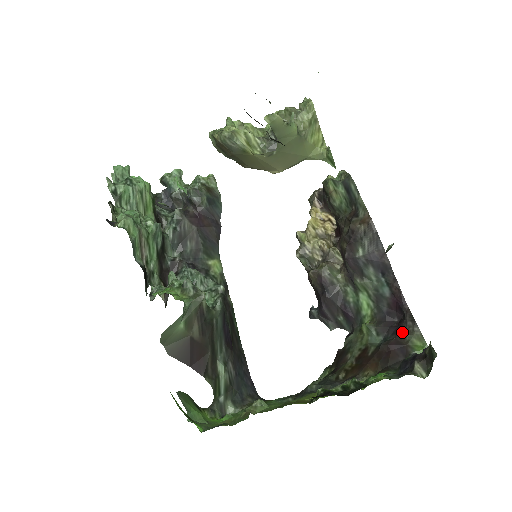
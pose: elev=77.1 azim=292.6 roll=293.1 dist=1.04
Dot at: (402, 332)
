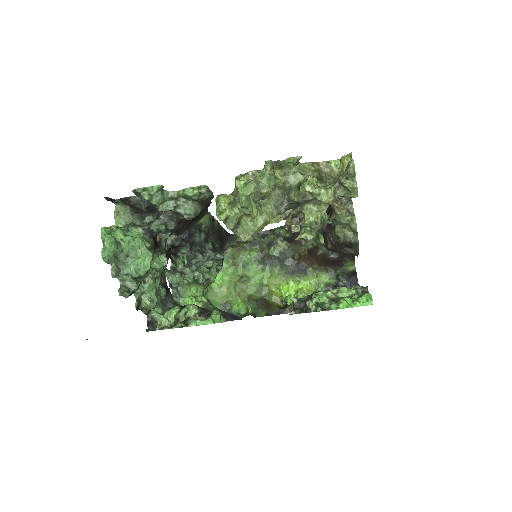
Dot at: (344, 257)
